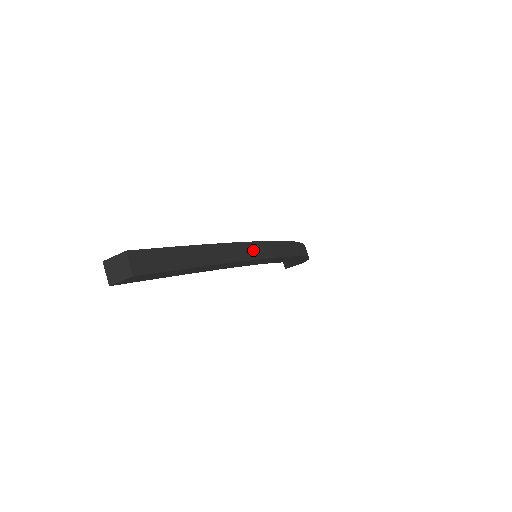
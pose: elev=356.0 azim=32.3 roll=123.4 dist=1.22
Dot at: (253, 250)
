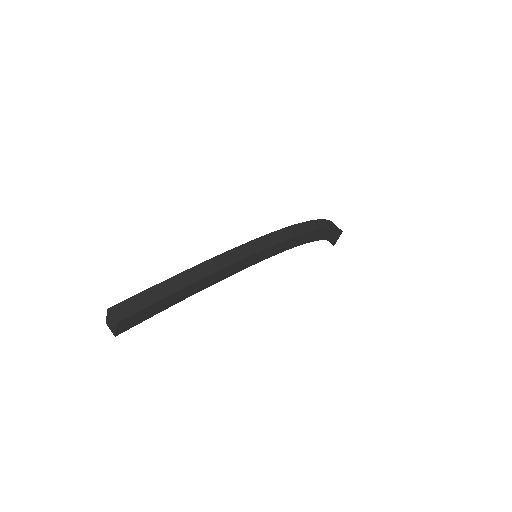
Dot at: (234, 255)
